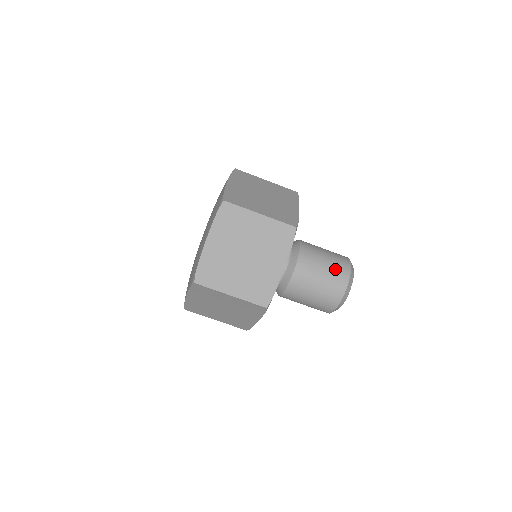
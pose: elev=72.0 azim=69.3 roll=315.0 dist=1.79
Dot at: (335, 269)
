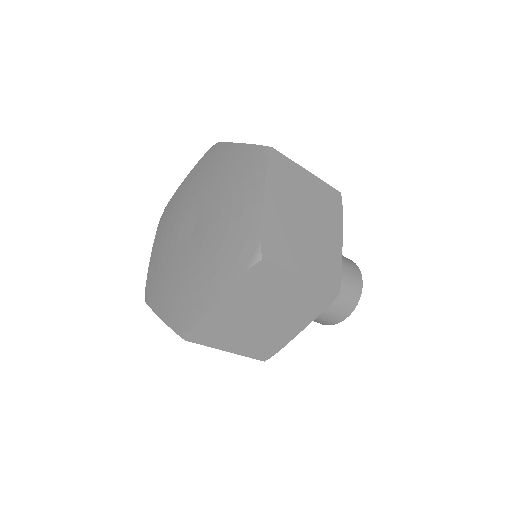
Dot at: (319, 320)
